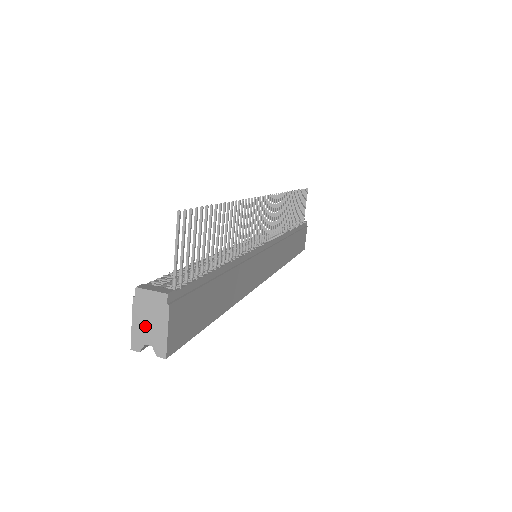
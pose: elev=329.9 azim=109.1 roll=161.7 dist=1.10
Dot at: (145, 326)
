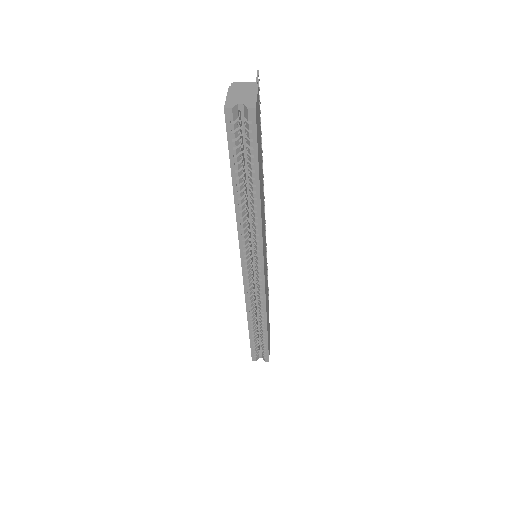
Dot at: (238, 96)
